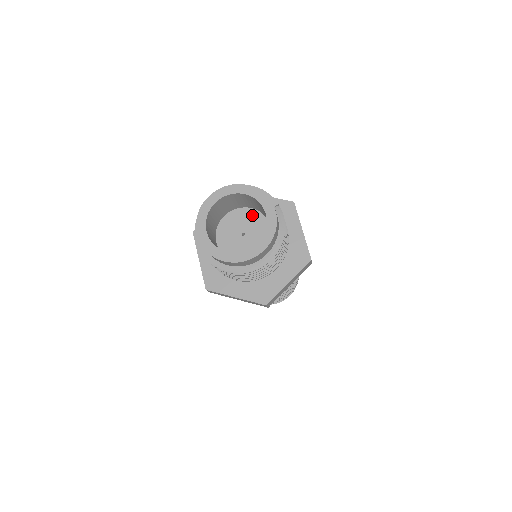
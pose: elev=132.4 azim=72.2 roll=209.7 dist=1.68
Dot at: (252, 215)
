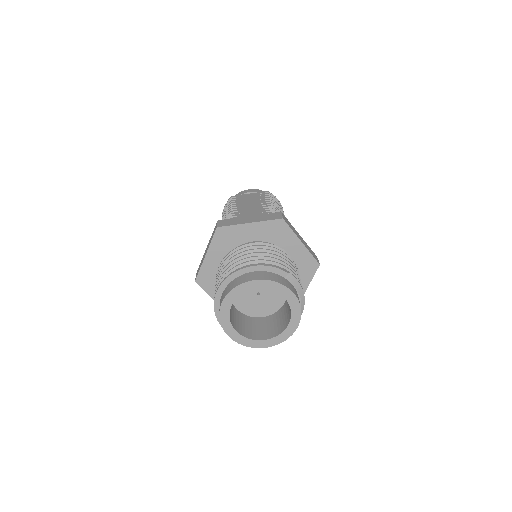
Dot at: occluded
